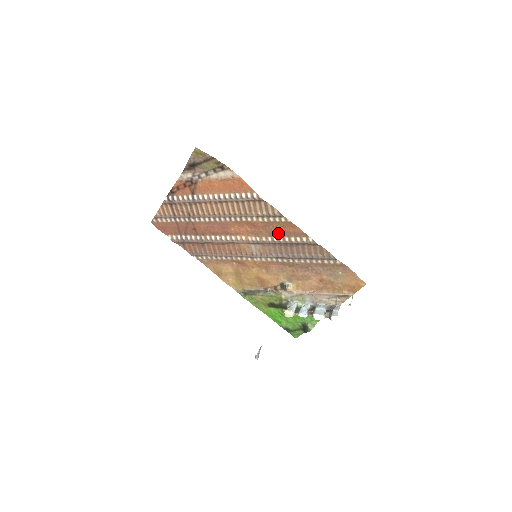
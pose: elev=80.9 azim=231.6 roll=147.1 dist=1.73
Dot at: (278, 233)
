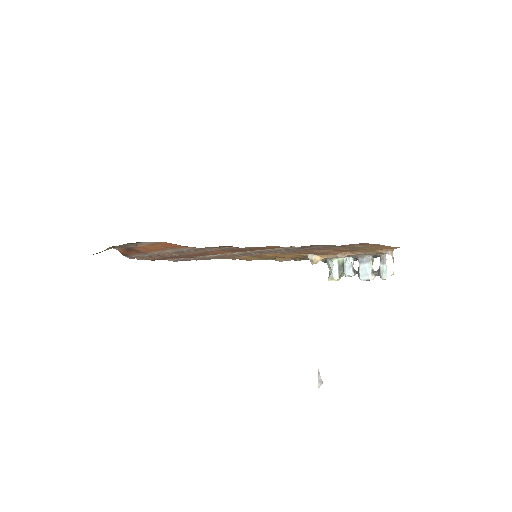
Dot at: occluded
